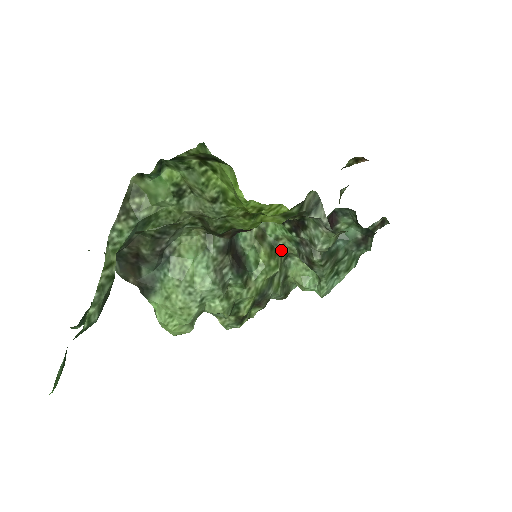
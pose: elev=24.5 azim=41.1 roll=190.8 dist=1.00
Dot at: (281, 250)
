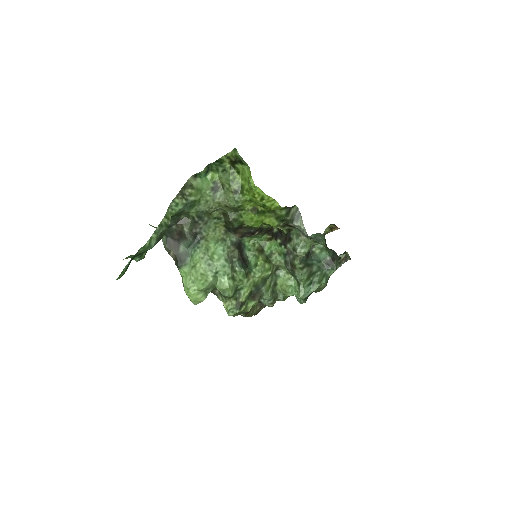
Dot at: (273, 262)
